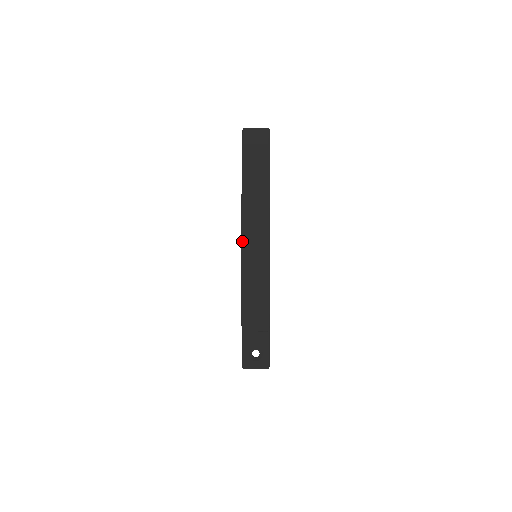
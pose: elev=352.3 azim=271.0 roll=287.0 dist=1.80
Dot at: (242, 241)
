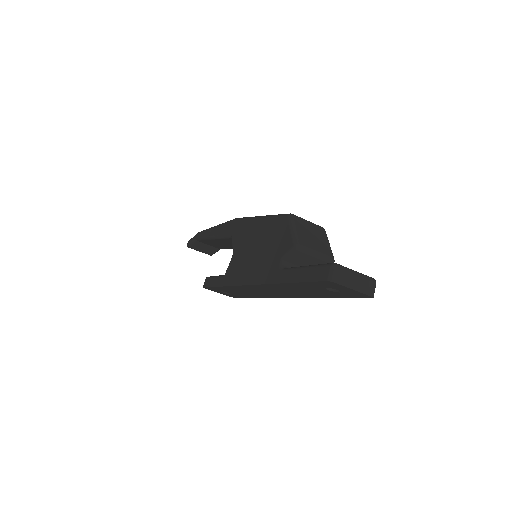
Dot at: (243, 217)
